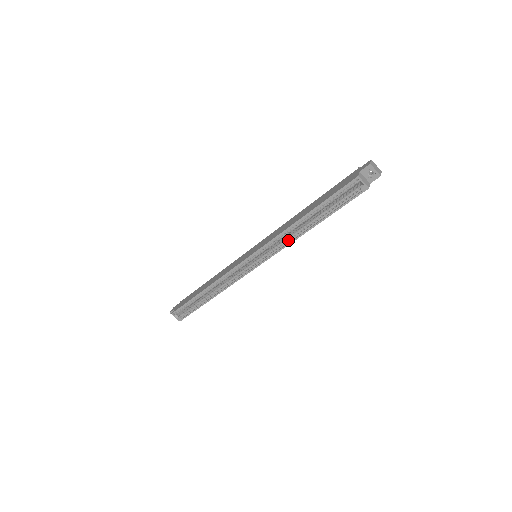
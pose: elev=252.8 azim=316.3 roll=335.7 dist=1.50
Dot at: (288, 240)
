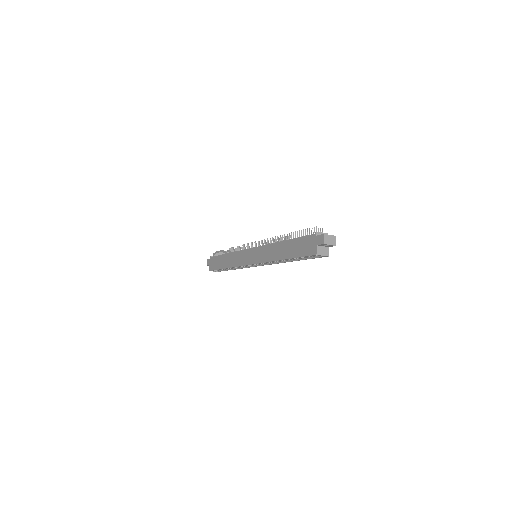
Dot at: (277, 261)
